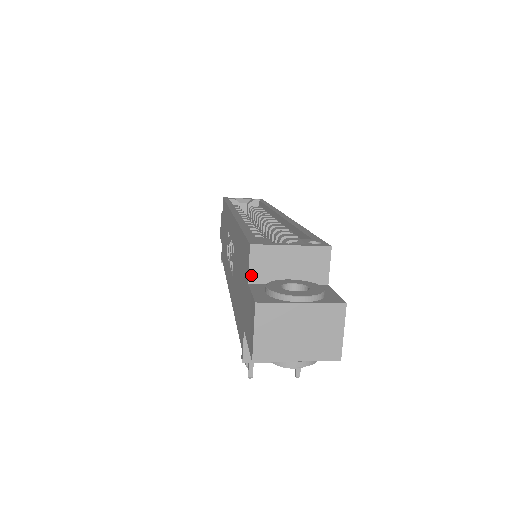
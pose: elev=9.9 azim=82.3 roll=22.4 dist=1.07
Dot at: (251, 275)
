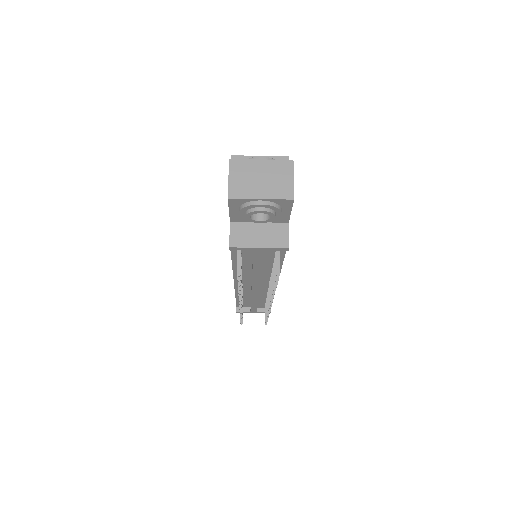
Dot at: occluded
